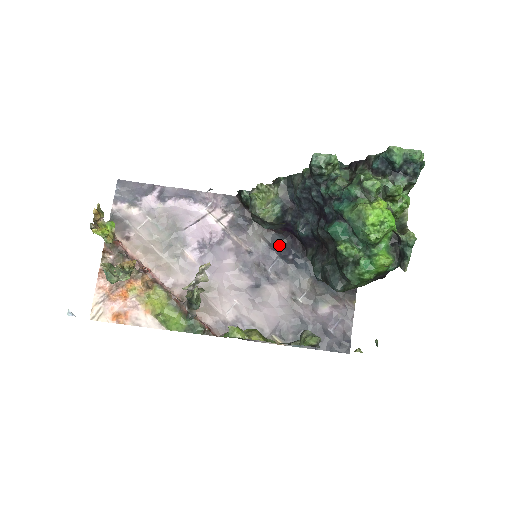
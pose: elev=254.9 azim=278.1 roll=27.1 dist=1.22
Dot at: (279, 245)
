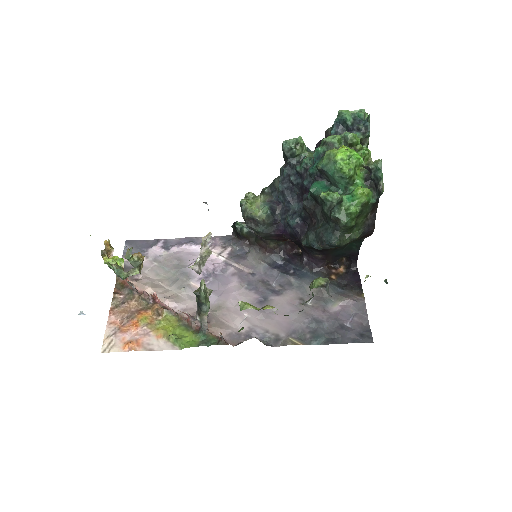
Dot at: (279, 265)
